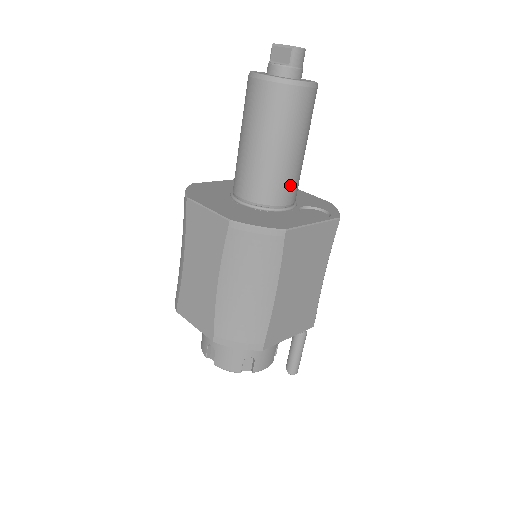
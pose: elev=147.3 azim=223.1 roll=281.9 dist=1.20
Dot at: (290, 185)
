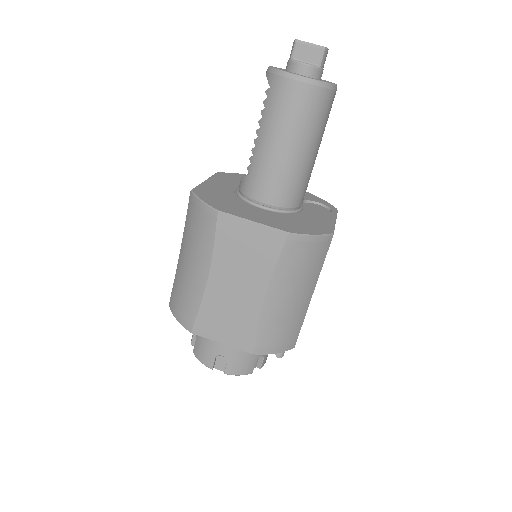
Dot at: (307, 185)
